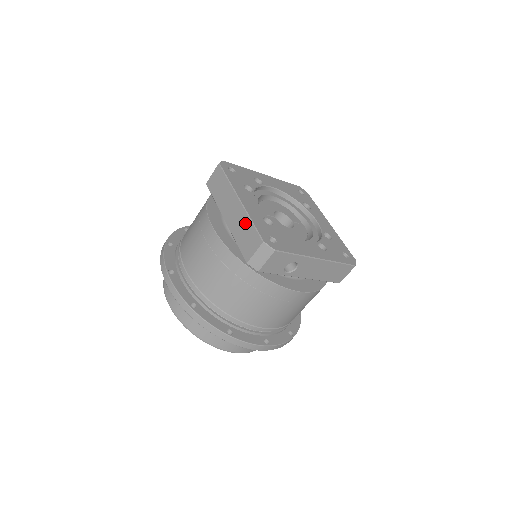
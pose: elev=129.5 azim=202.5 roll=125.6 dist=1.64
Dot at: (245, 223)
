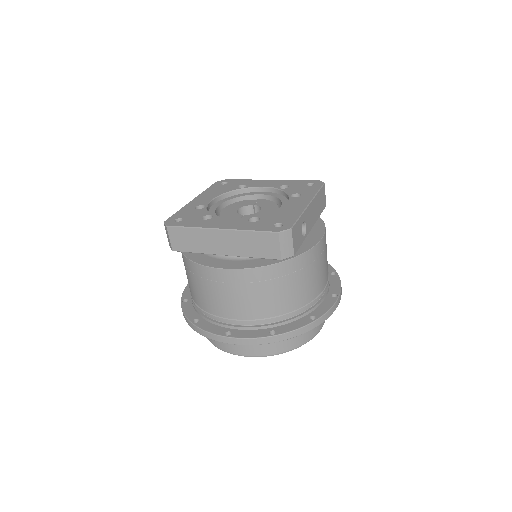
Dot at: (246, 238)
